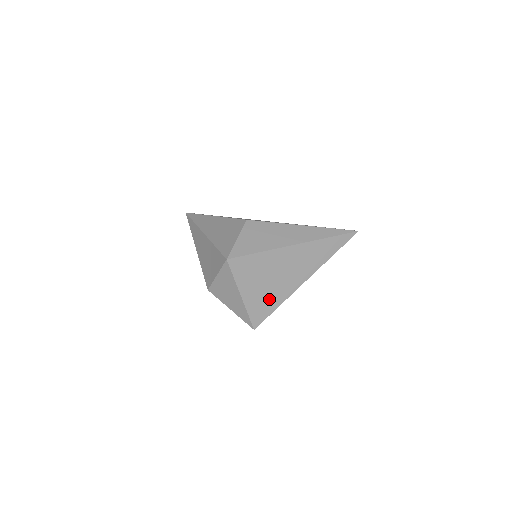
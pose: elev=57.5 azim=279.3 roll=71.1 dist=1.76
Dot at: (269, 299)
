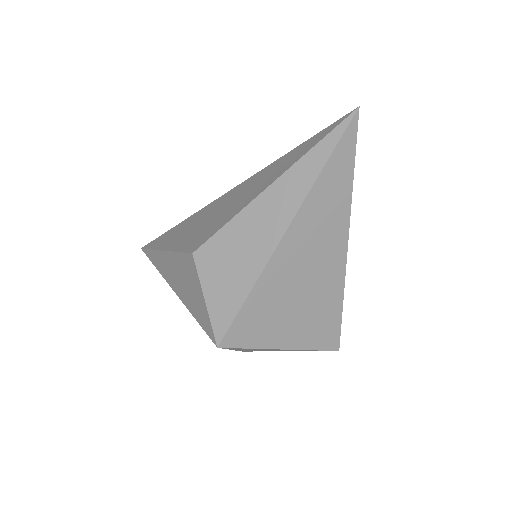
Dot at: (321, 313)
